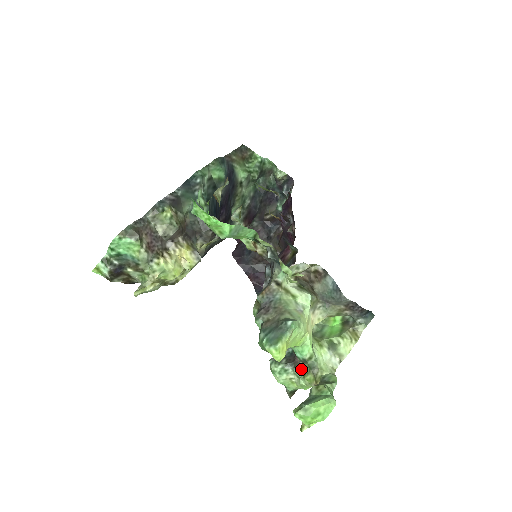
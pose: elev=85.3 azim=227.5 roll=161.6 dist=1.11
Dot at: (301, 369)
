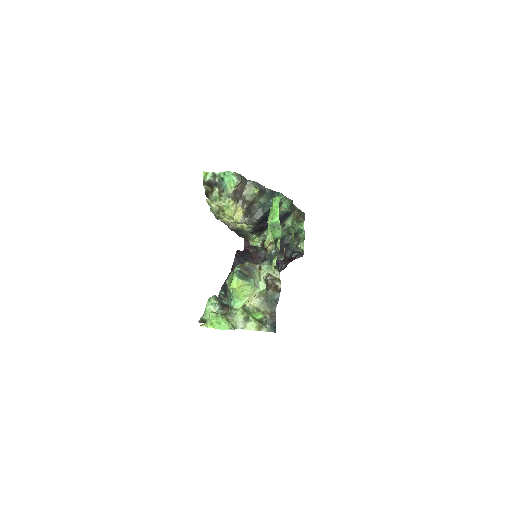
Dot at: (222, 313)
